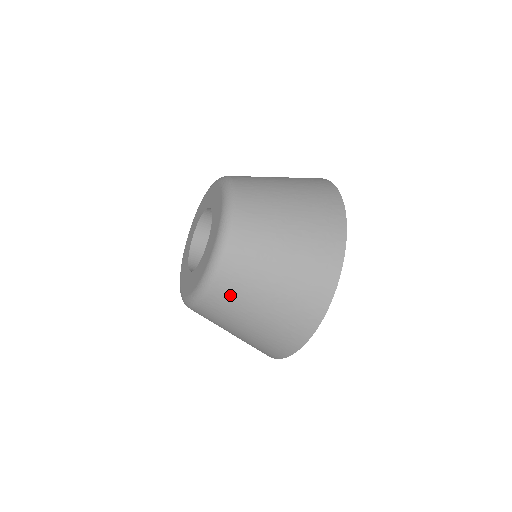
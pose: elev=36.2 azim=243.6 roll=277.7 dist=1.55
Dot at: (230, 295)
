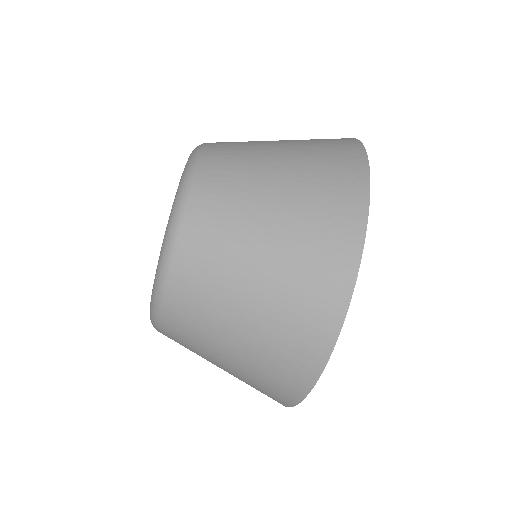
Dot at: (192, 302)
